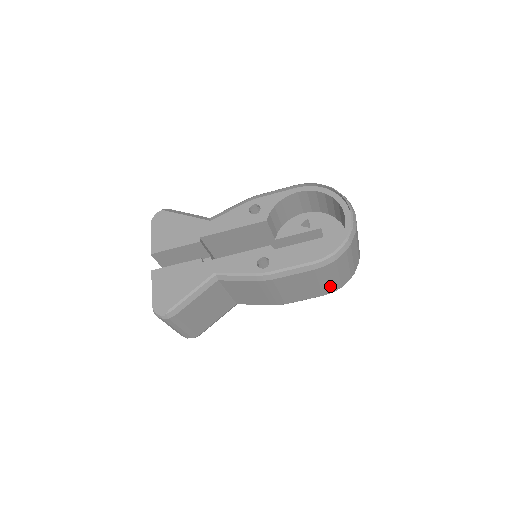
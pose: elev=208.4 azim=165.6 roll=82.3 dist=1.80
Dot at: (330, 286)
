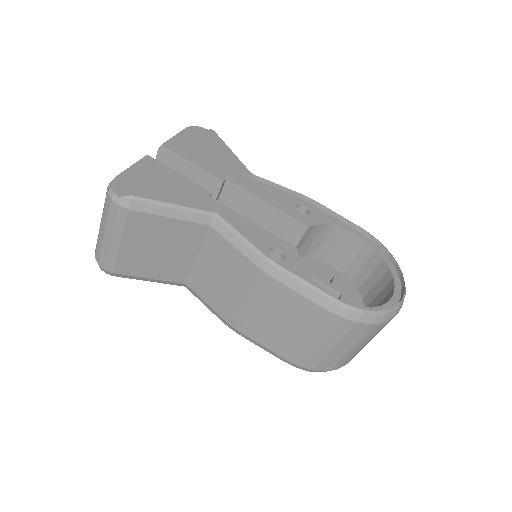
Dot at: (309, 354)
